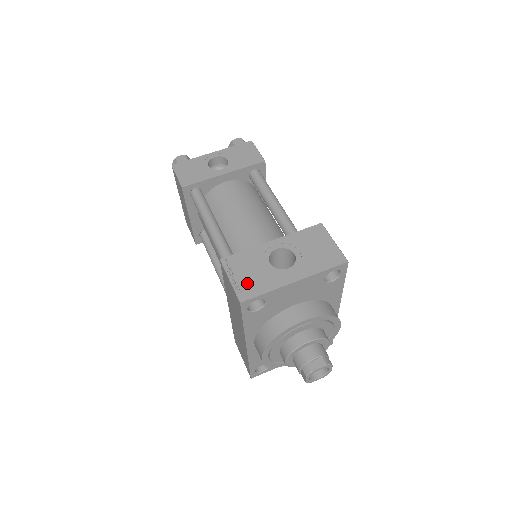
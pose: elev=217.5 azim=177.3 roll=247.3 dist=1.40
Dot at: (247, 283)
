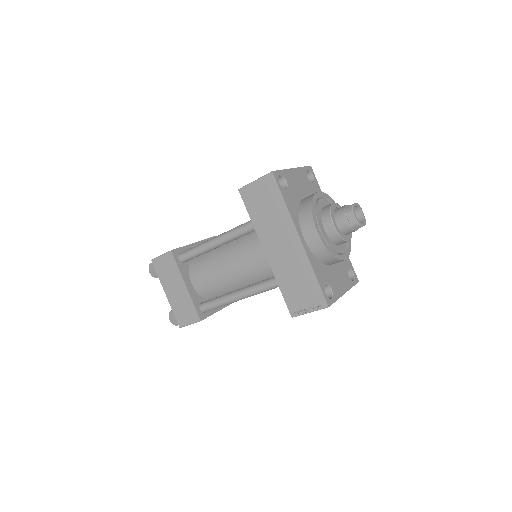
Dot at: occluded
